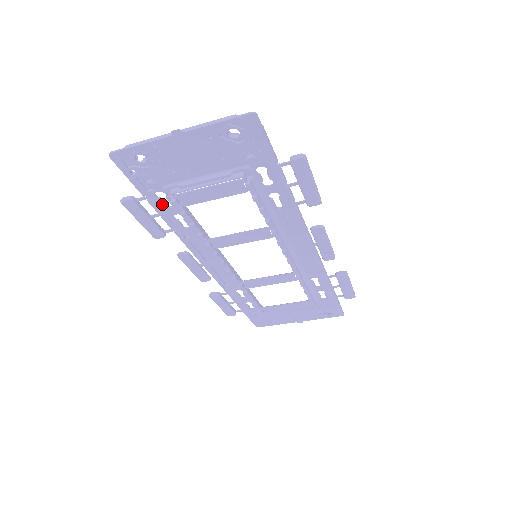
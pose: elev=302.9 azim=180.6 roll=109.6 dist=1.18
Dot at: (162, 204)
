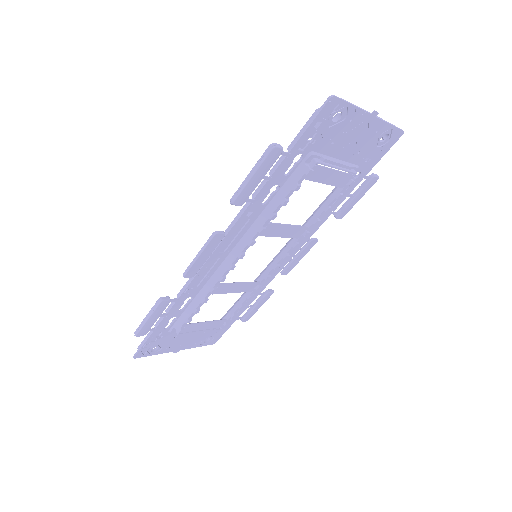
Dot at: (286, 168)
